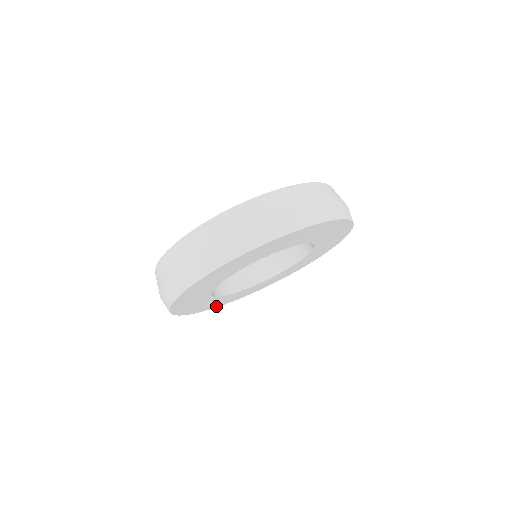
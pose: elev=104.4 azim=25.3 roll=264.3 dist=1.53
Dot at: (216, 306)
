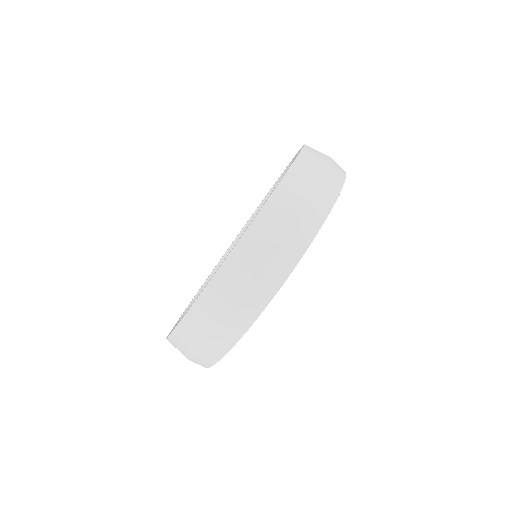
Dot at: occluded
